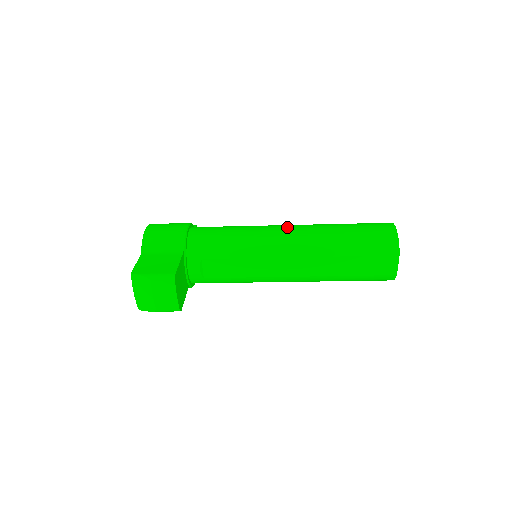
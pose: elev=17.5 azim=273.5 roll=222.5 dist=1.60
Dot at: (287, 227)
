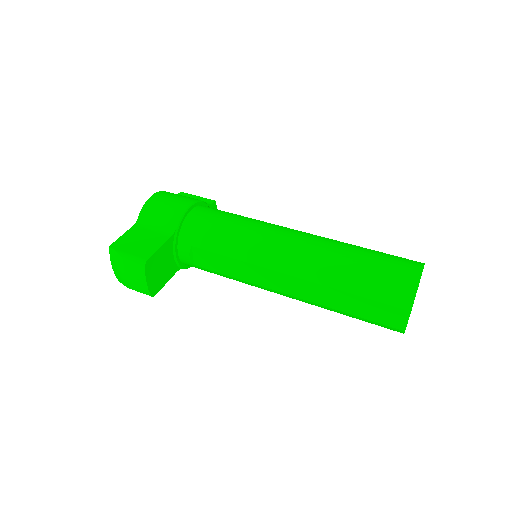
Dot at: (293, 235)
